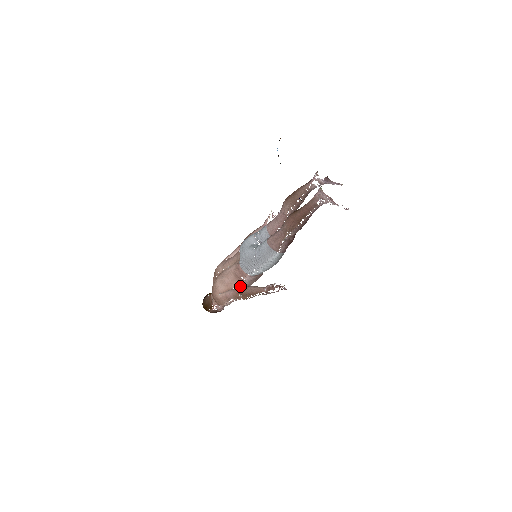
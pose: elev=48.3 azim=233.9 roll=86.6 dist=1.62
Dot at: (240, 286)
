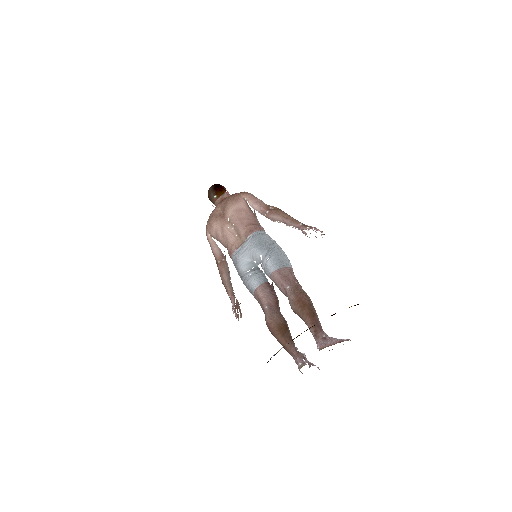
Dot at: occluded
